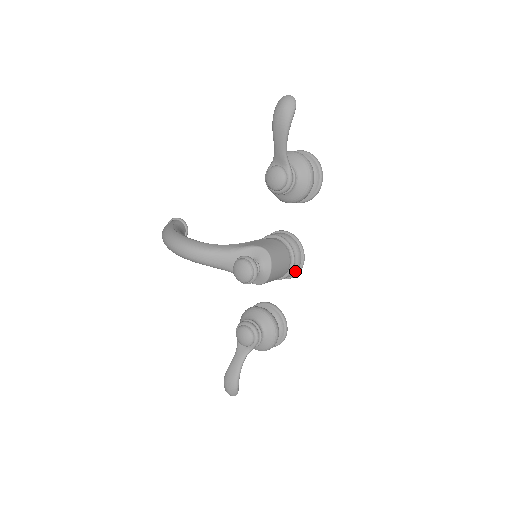
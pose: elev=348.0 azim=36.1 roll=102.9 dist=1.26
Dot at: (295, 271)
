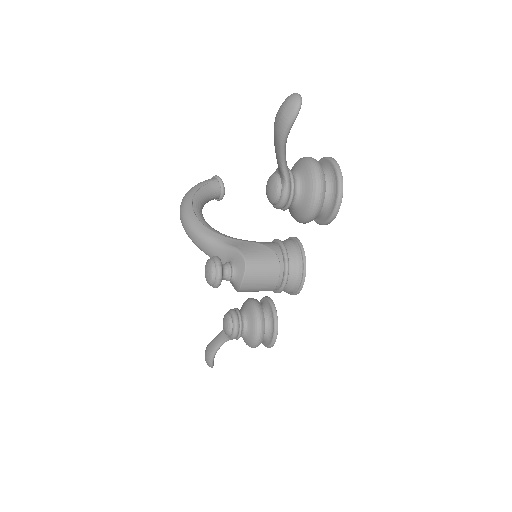
Dot at: (291, 291)
